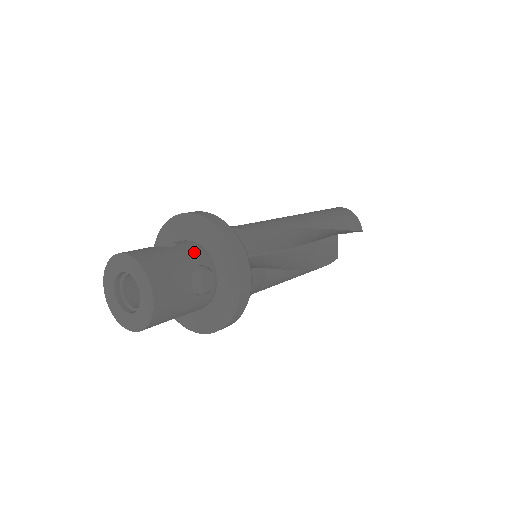
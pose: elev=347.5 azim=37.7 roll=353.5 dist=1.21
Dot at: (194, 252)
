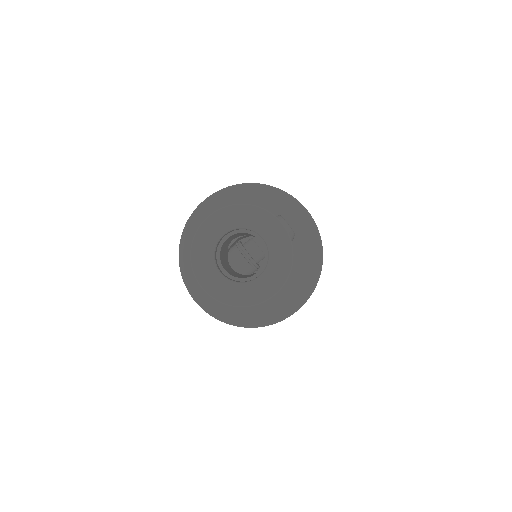
Dot at: occluded
